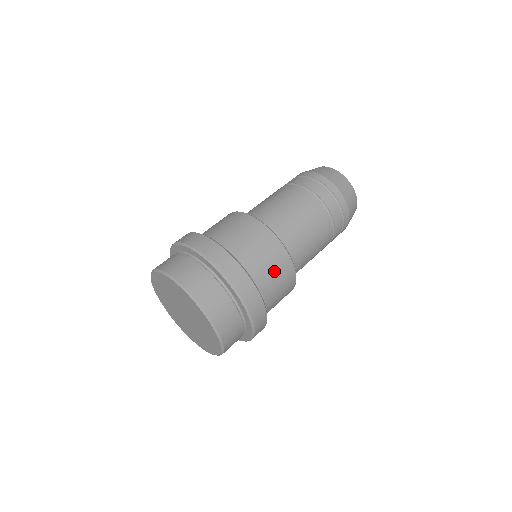
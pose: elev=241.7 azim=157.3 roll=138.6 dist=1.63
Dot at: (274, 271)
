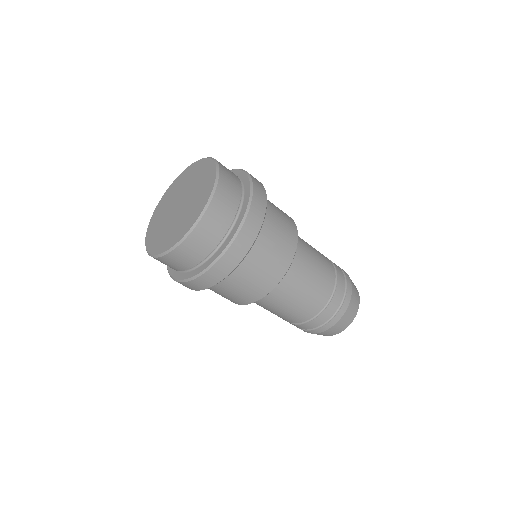
Dot at: (279, 239)
